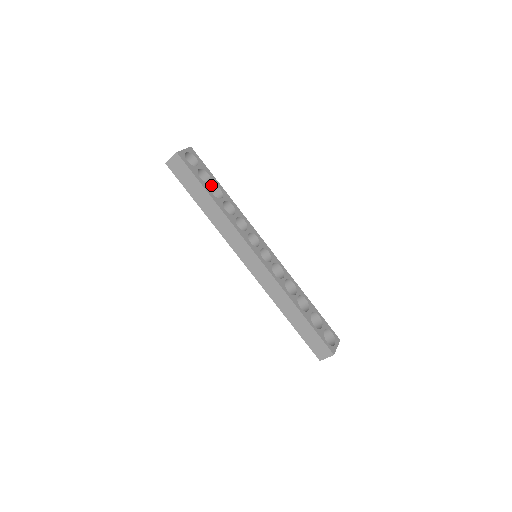
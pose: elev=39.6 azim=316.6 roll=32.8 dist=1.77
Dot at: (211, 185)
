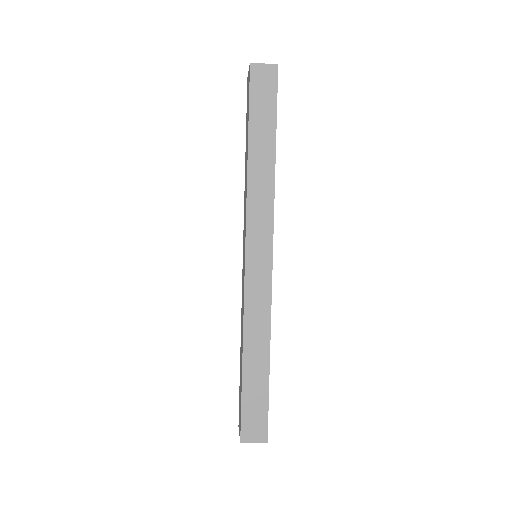
Dot at: occluded
